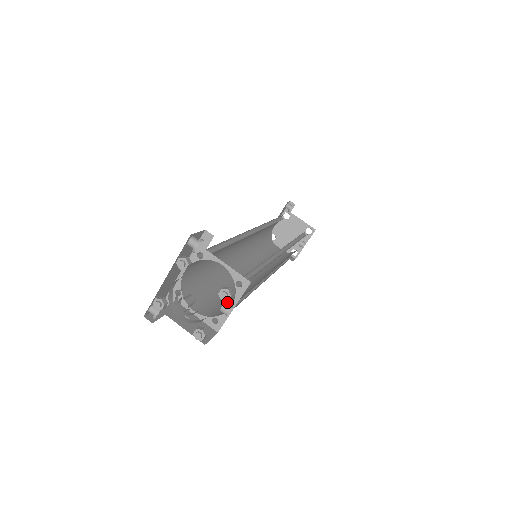
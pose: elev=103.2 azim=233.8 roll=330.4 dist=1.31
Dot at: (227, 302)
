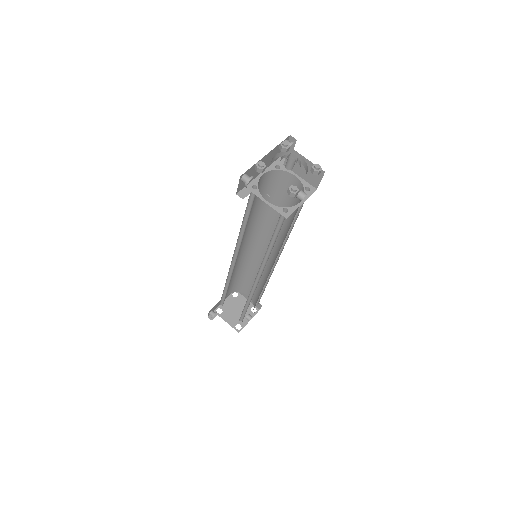
Dot at: occluded
